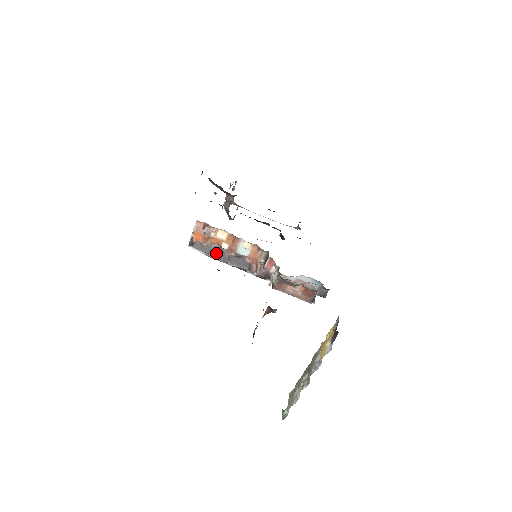
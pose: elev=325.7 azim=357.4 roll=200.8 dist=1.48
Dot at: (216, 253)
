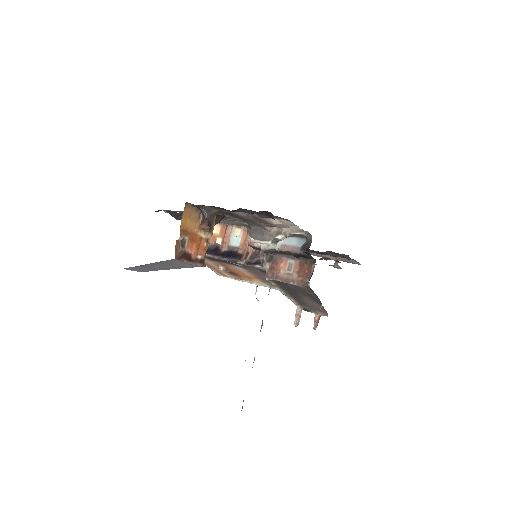
Dot at: (211, 251)
